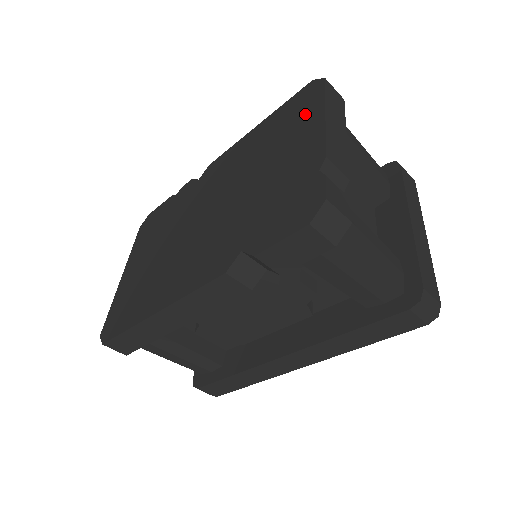
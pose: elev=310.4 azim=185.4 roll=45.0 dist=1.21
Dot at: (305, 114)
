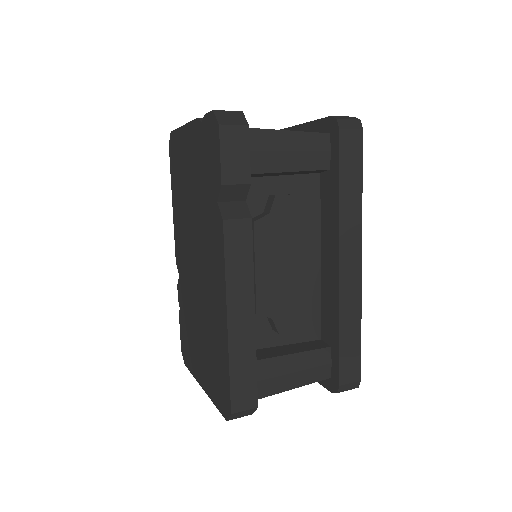
Dot at: (179, 147)
